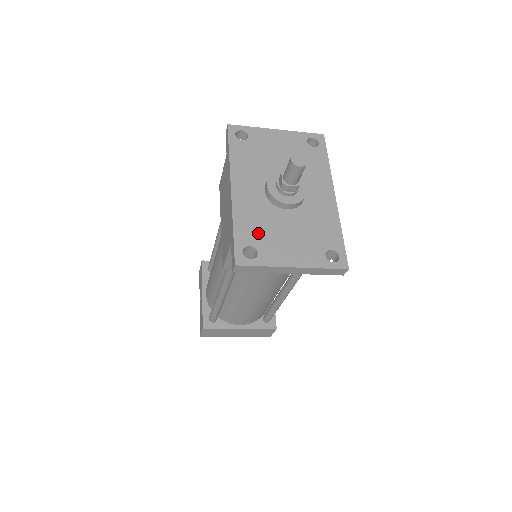
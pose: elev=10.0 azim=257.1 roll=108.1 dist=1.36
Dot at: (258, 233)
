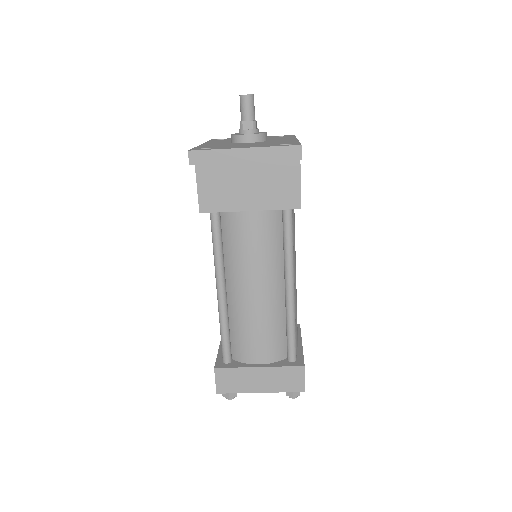
Dot at: (217, 146)
